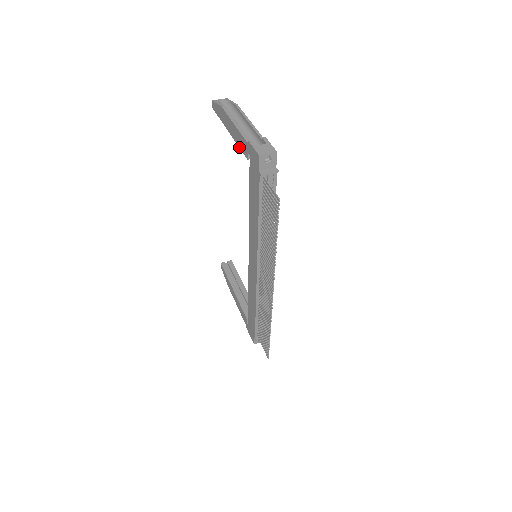
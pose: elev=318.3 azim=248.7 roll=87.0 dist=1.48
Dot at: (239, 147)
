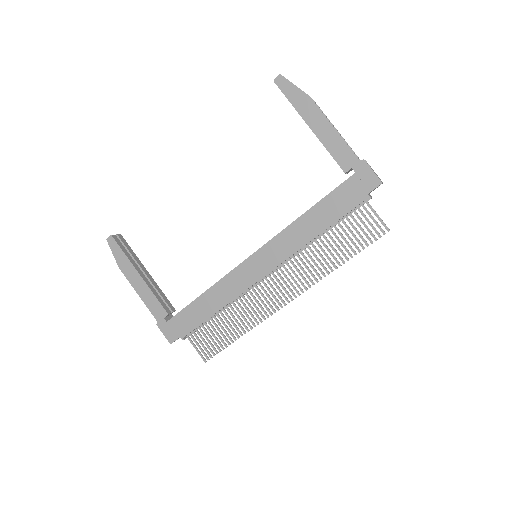
Dot at: (331, 153)
